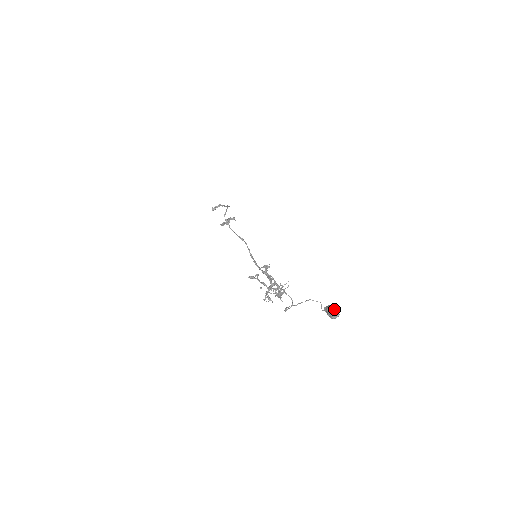
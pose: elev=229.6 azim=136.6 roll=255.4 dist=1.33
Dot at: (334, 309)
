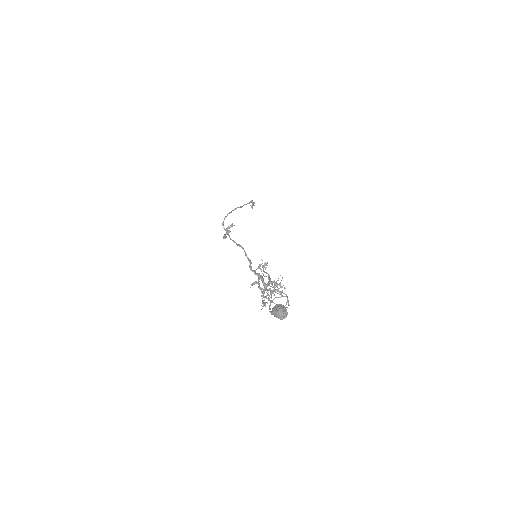
Dot at: (275, 310)
